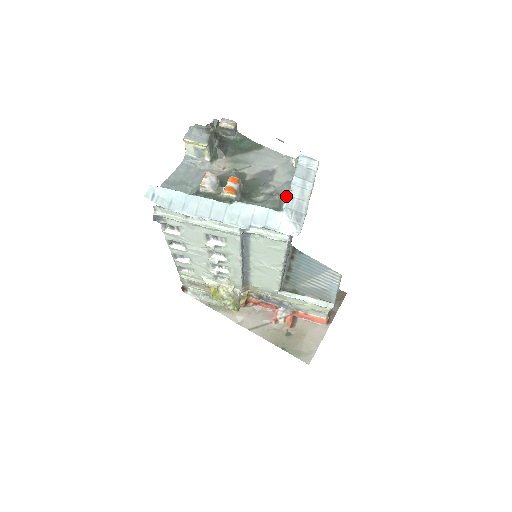
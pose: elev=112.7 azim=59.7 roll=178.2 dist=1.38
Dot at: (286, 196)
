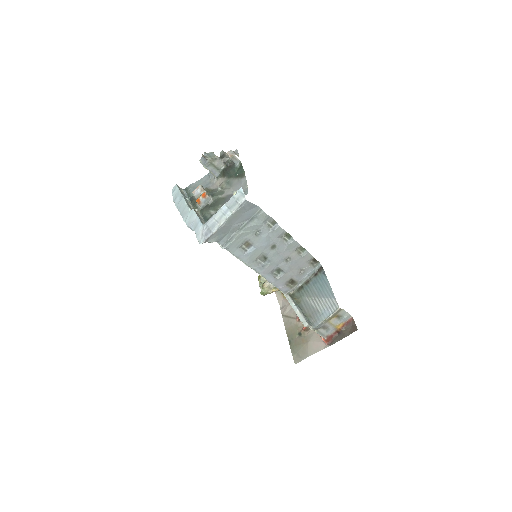
Dot at: occluded
